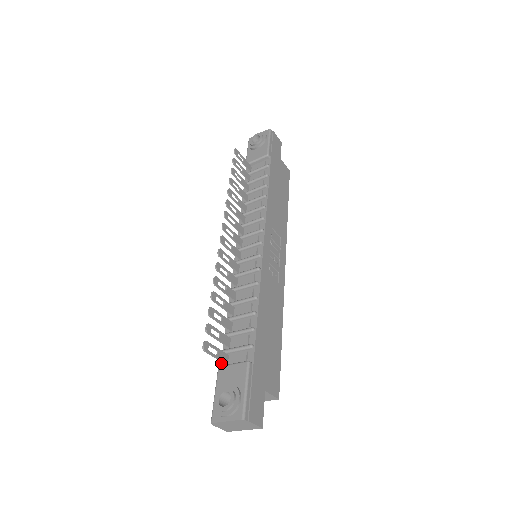
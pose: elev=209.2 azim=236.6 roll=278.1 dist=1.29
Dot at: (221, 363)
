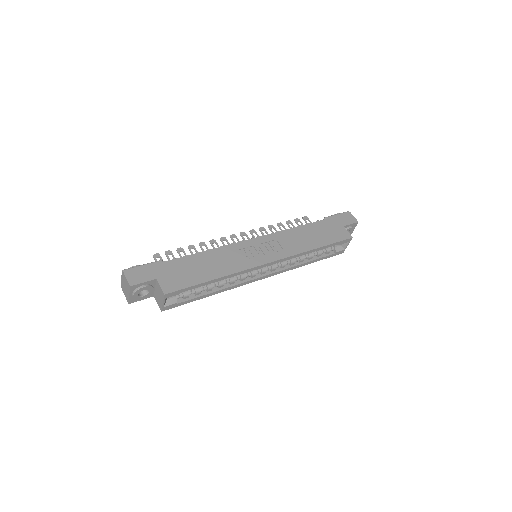
Dot at: occluded
